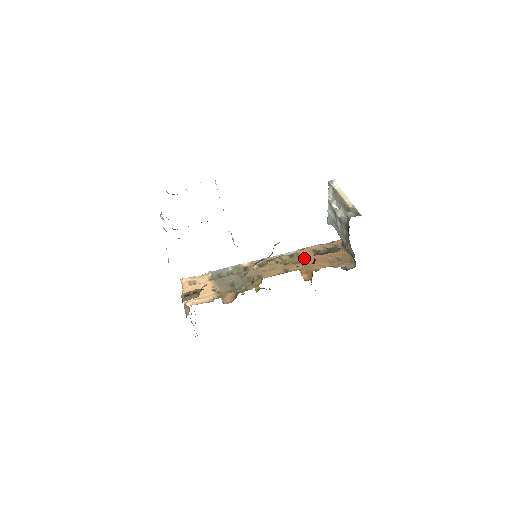
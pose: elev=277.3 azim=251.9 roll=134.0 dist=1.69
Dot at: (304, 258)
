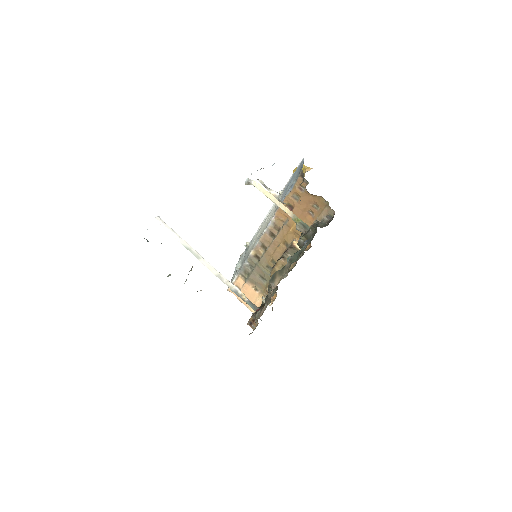
Dot at: (288, 223)
